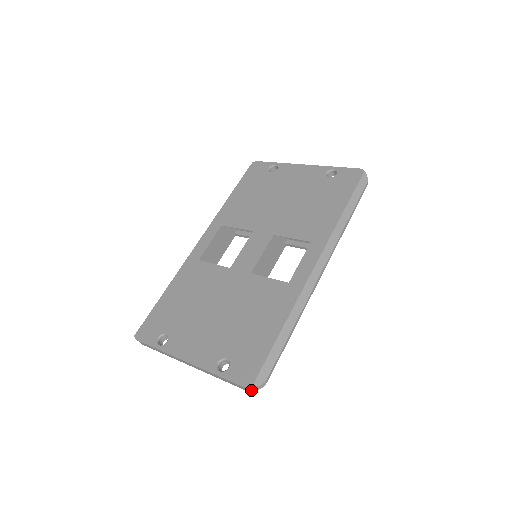
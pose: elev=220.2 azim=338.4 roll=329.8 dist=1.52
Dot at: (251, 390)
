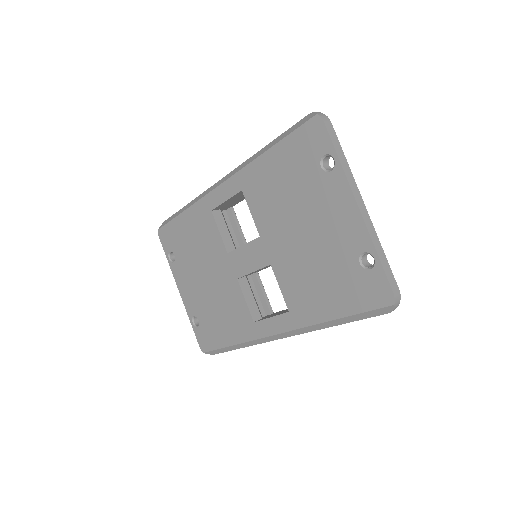
Dot at: occluded
